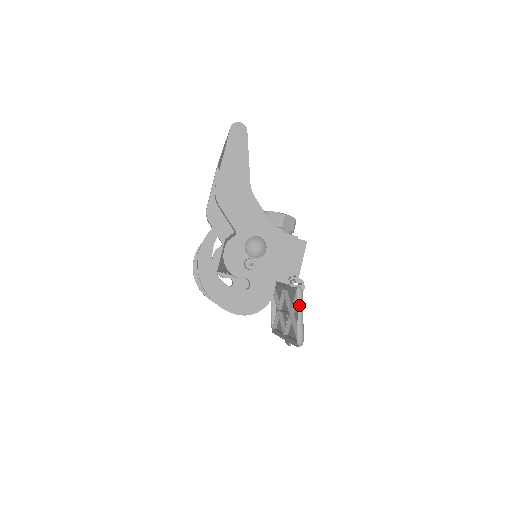
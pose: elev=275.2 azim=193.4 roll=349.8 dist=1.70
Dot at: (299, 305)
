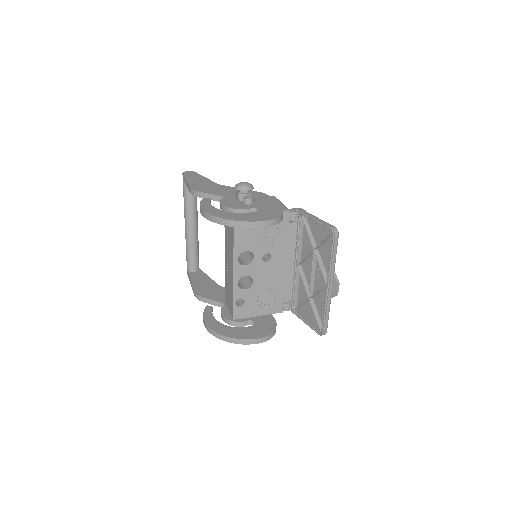
Dot at: (310, 215)
